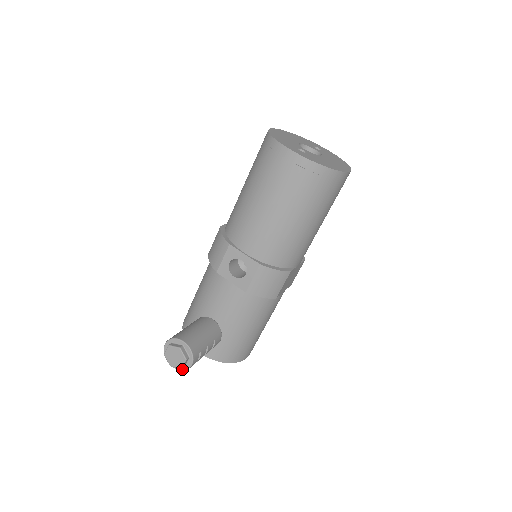
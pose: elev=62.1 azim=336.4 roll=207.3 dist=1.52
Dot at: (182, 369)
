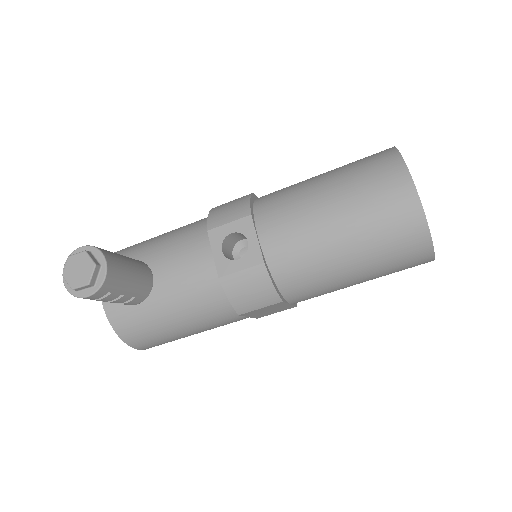
Dot at: (72, 291)
